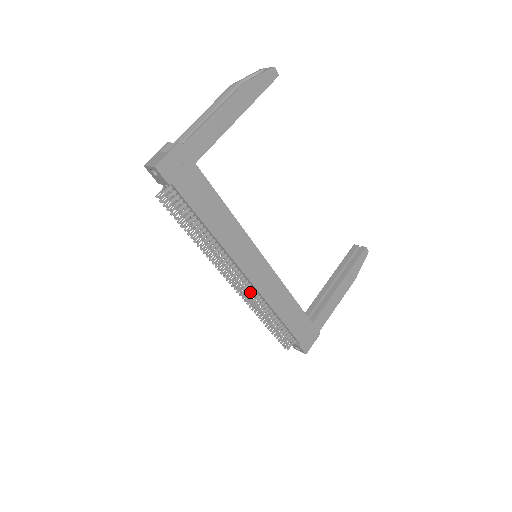
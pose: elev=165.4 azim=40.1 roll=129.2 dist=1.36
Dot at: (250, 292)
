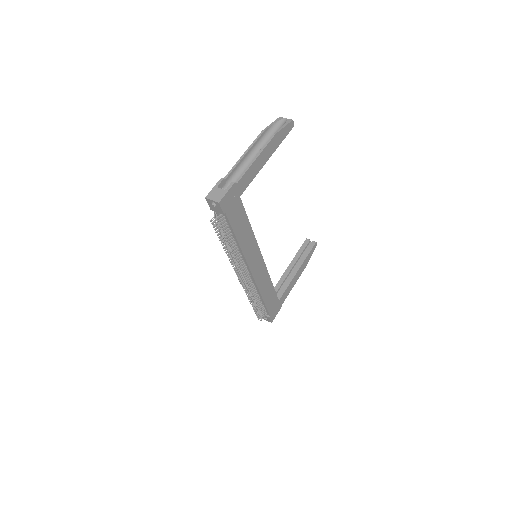
Dot at: (249, 283)
